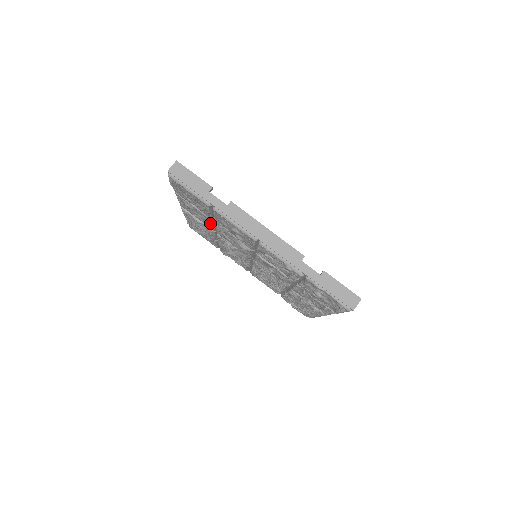
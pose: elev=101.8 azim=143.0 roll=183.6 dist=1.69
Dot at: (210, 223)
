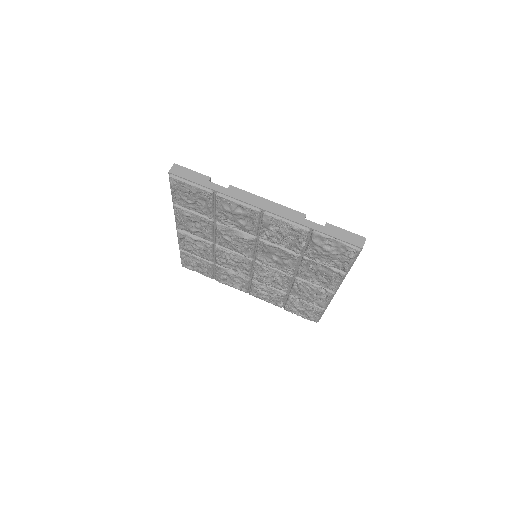
Dot at: (209, 229)
